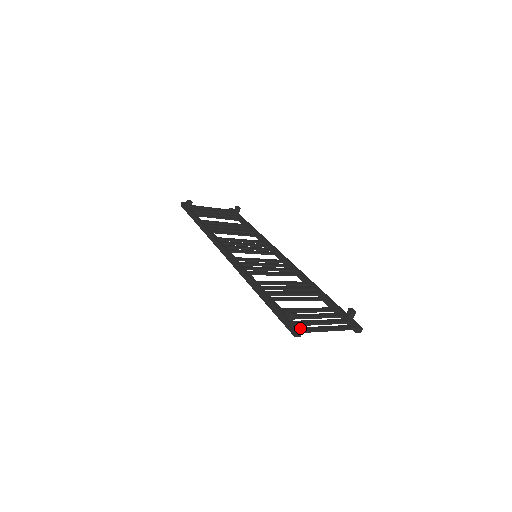
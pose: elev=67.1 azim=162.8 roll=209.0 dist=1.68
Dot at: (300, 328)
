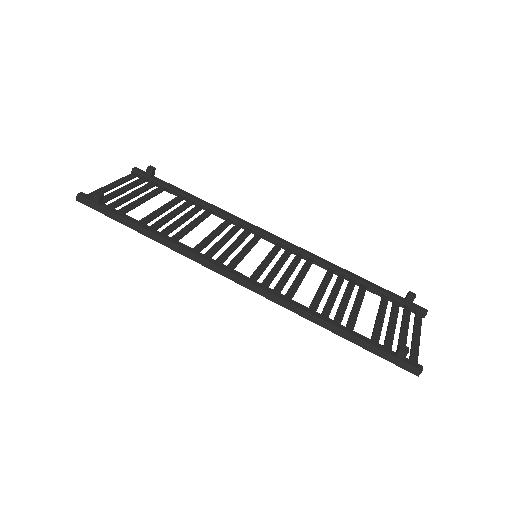
Dot at: (412, 360)
